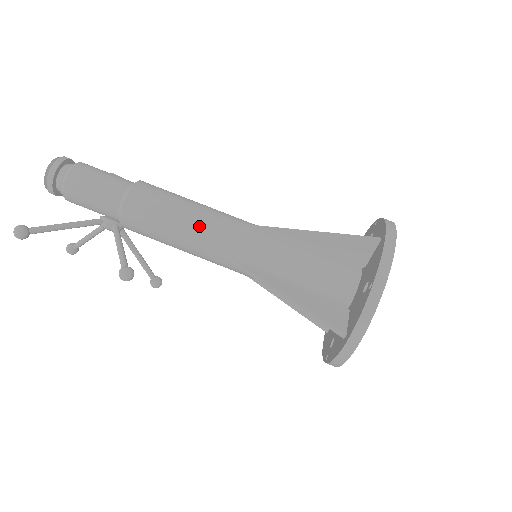
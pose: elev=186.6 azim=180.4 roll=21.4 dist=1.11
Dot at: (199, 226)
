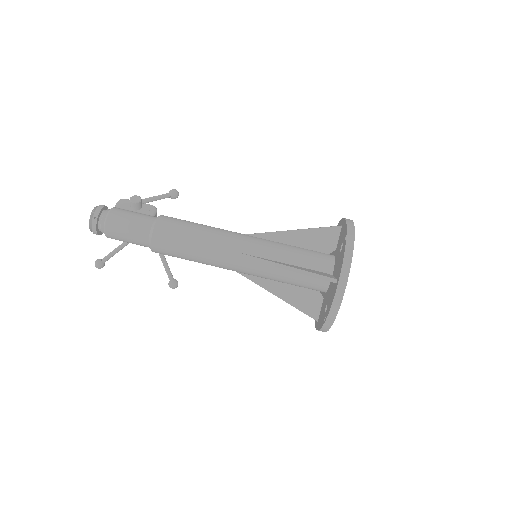
Dot at: (207, 260)
